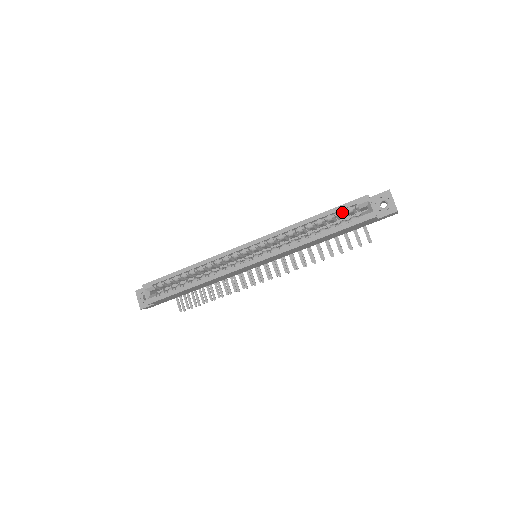
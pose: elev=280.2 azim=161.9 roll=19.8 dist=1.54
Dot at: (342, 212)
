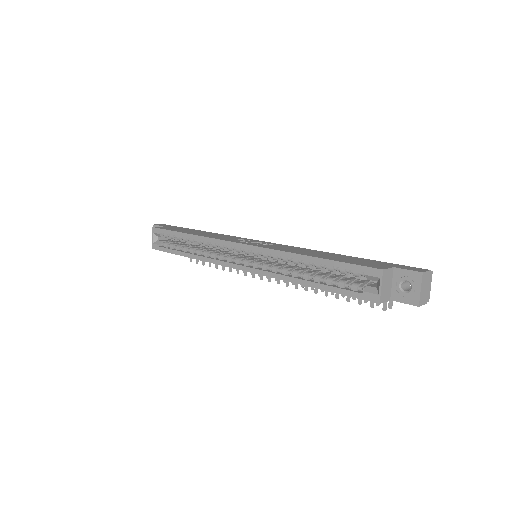
Dot at: (346, 270)
